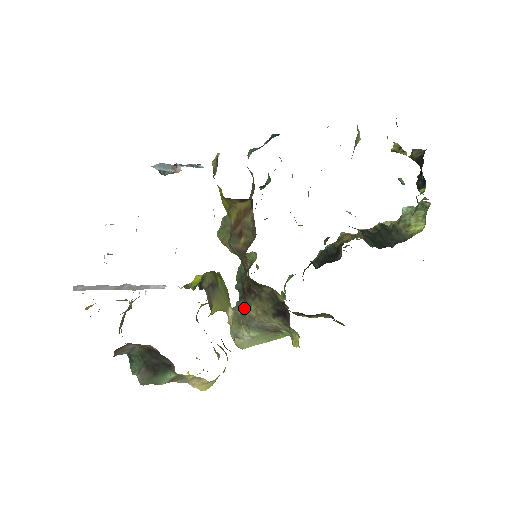
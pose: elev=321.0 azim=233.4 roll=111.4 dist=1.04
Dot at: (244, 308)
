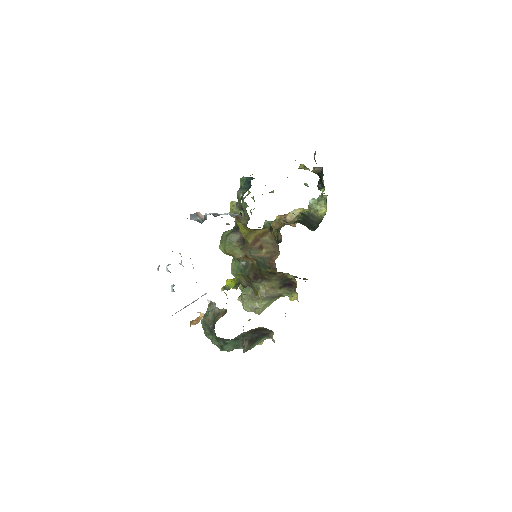
Dot at: occluded
